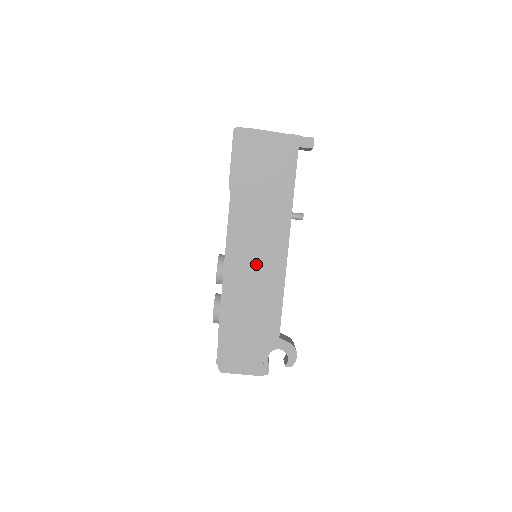
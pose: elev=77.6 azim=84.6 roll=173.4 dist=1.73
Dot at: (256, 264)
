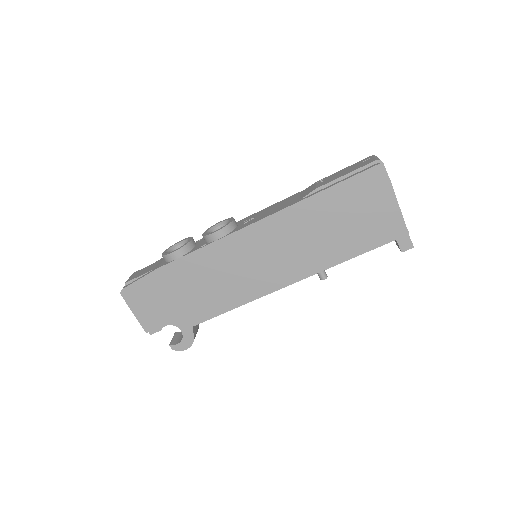
Dot at: (248, 266)
